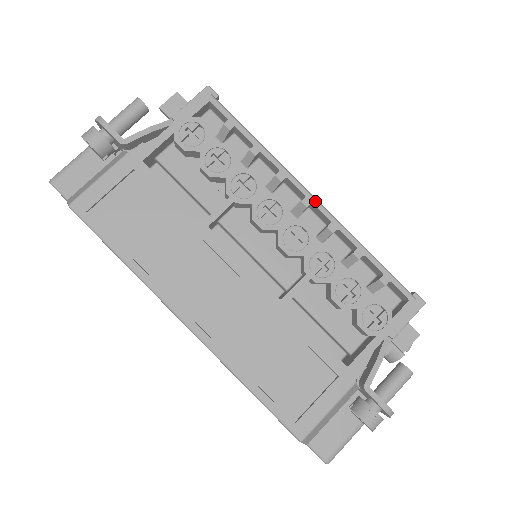
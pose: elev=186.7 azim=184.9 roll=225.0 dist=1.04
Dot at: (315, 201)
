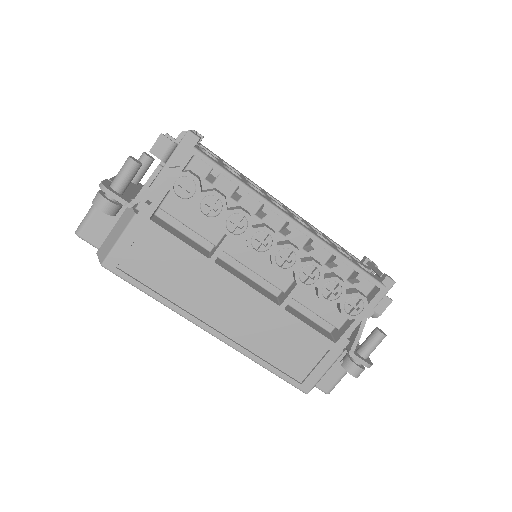
Dot at: (298, 225)
